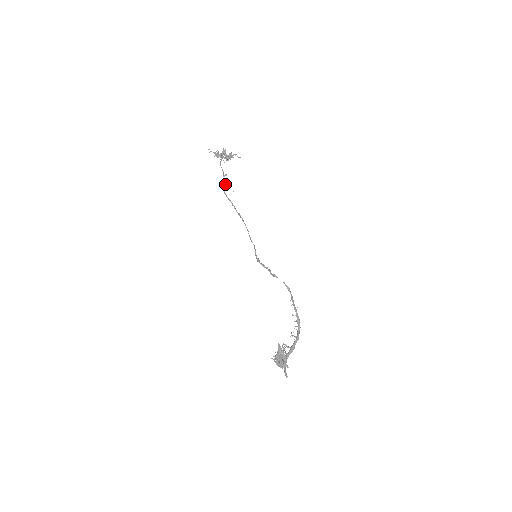
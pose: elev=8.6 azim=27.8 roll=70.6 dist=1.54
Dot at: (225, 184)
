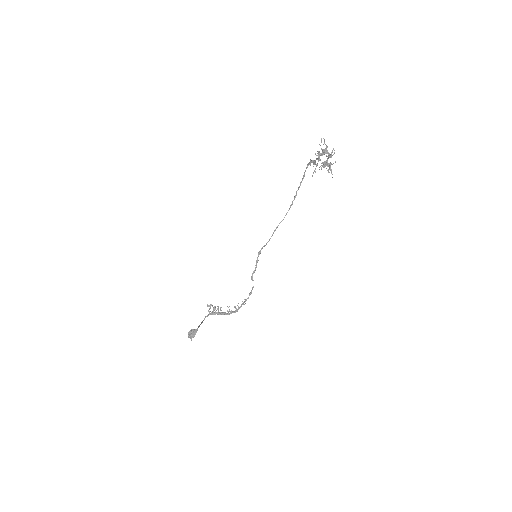
Dot at: (314, 161)
